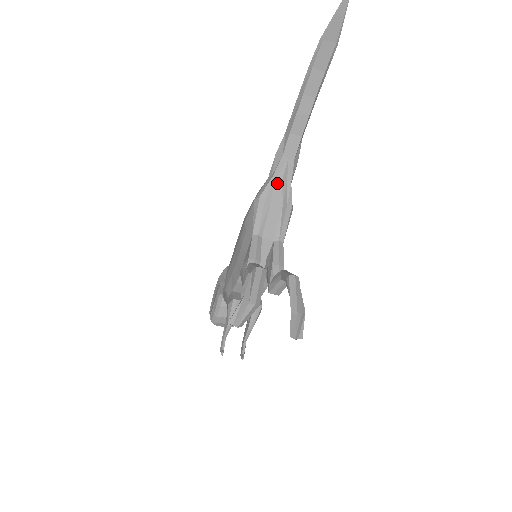
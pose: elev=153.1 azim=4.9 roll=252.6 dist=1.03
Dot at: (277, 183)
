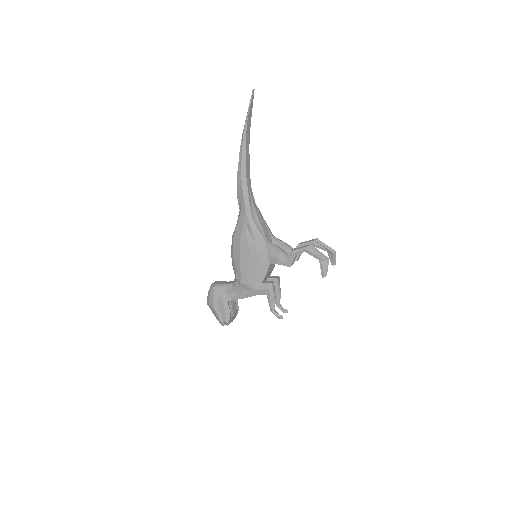
Dot at: (253, 207)
